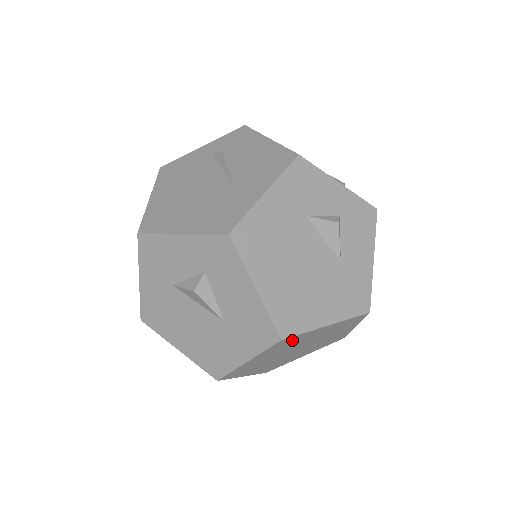
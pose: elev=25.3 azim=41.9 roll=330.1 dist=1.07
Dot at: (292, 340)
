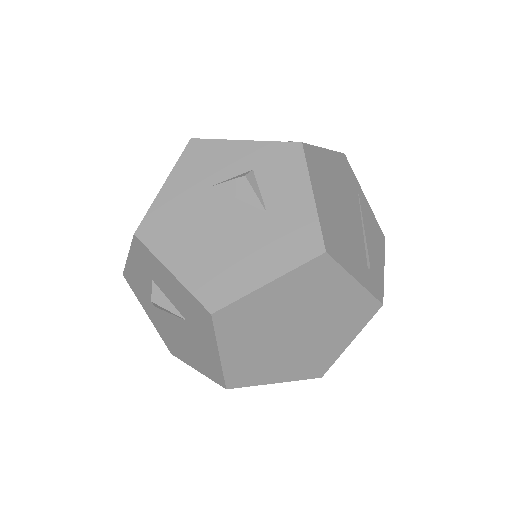
Dot at: (240, 314)
